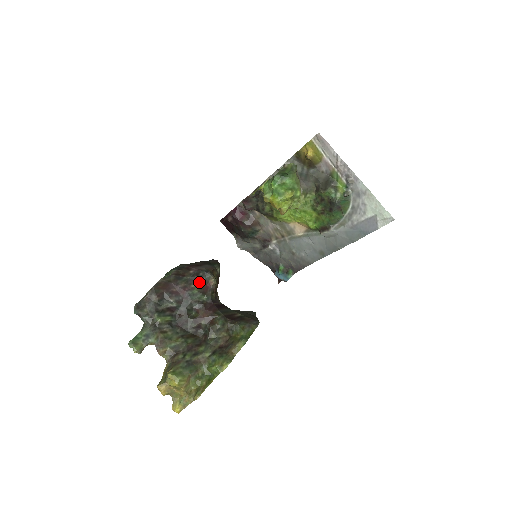
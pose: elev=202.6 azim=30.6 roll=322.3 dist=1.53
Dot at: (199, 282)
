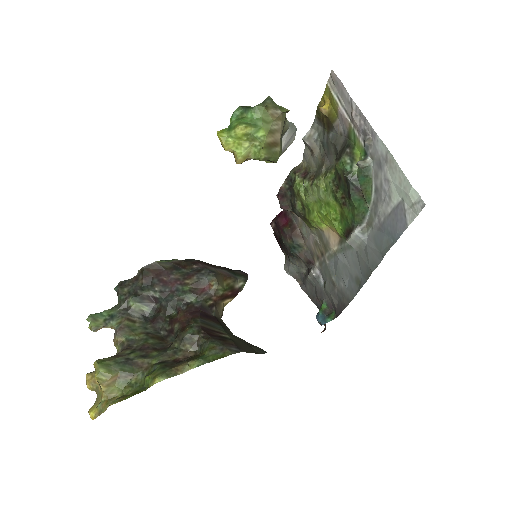
Dot at: (196, 279)
